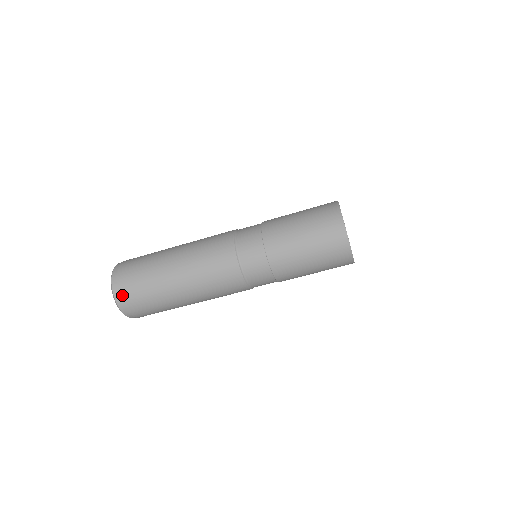
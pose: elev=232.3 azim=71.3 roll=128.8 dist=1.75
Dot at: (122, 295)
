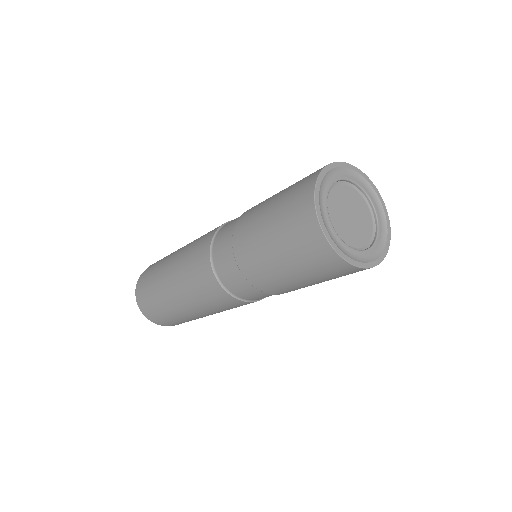
Dot at: (138, 290)
